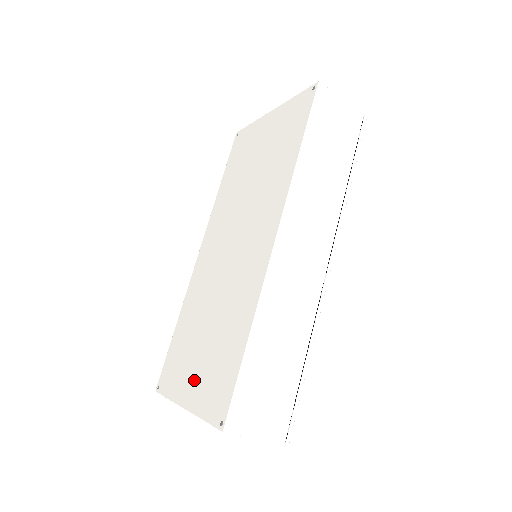
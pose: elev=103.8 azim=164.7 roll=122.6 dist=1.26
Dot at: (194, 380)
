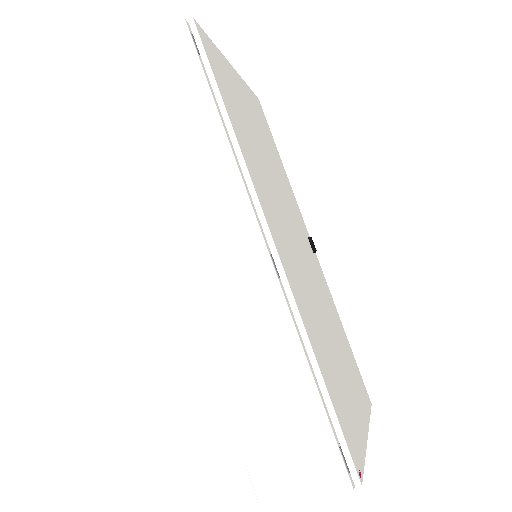
Dot at: occluded
